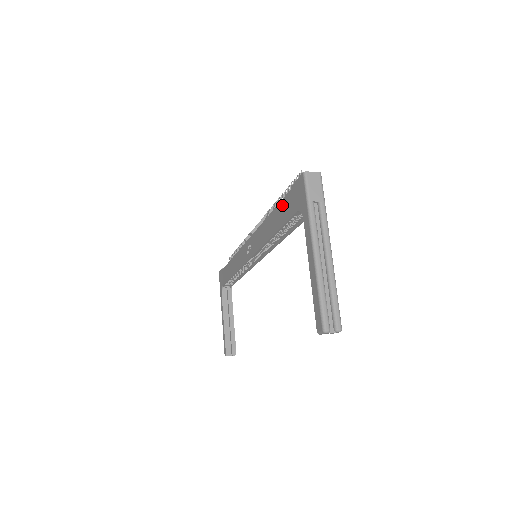
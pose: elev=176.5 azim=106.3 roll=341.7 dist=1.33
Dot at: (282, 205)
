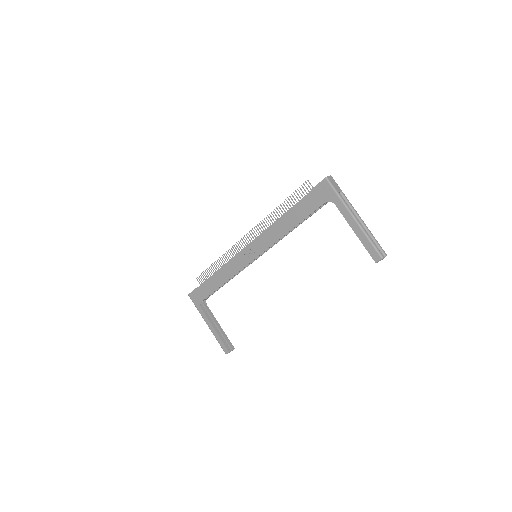
Dot at: (301, 205)
